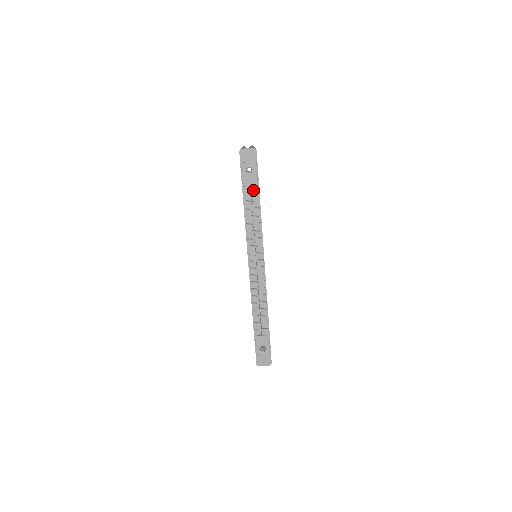
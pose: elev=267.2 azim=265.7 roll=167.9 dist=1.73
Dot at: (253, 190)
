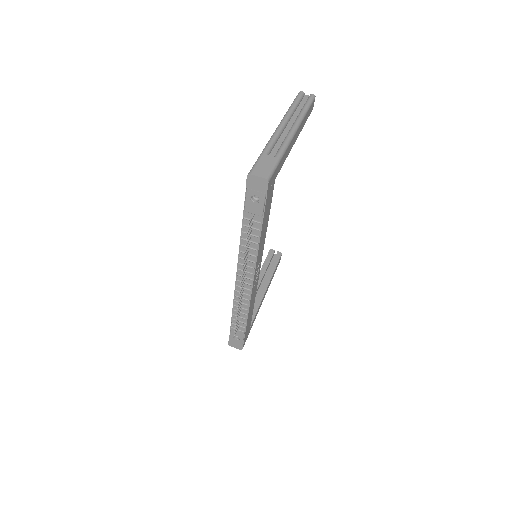
Dot at: (256, 218)
